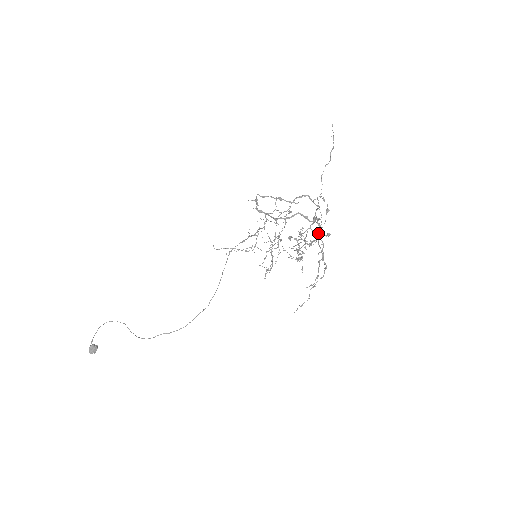
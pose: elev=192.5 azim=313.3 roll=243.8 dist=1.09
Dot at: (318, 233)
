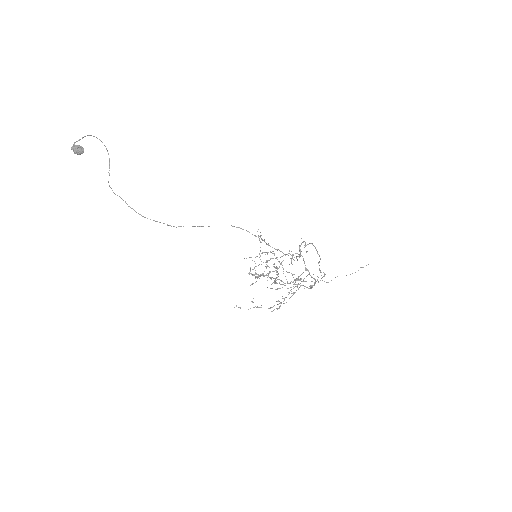
Dot at: occluded
